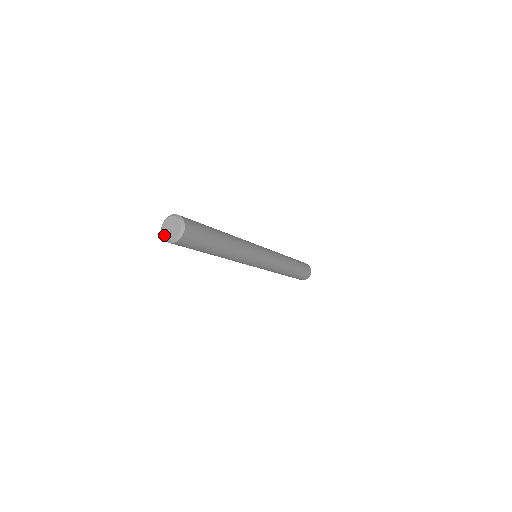
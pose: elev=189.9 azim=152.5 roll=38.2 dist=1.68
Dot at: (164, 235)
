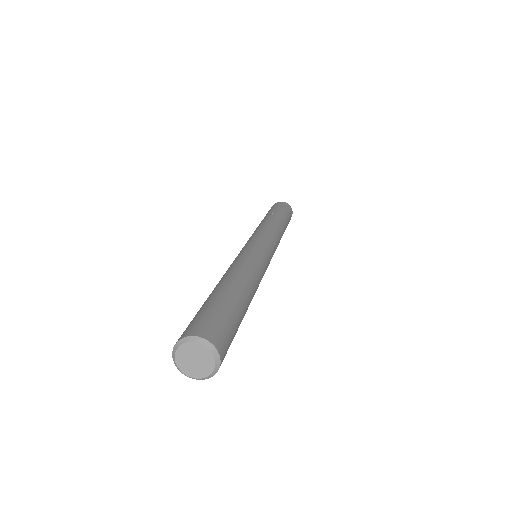
Dot at: (178, 354)
